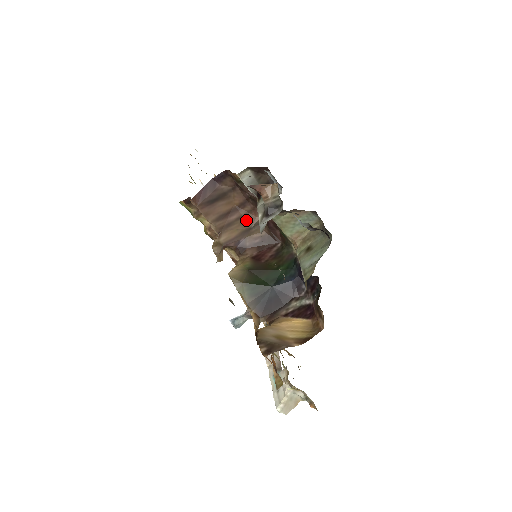
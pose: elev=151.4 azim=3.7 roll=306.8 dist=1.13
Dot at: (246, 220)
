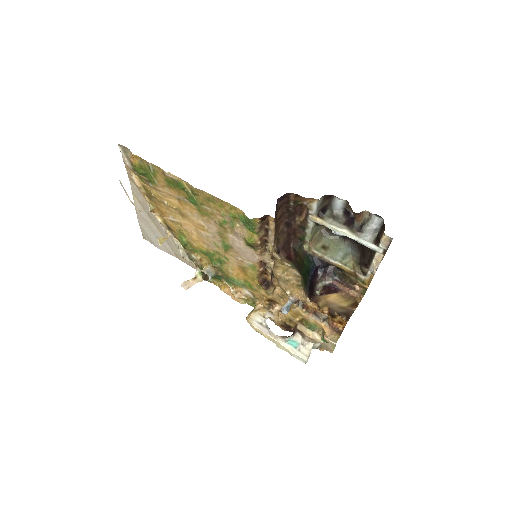
Dot at: (278, 230)
